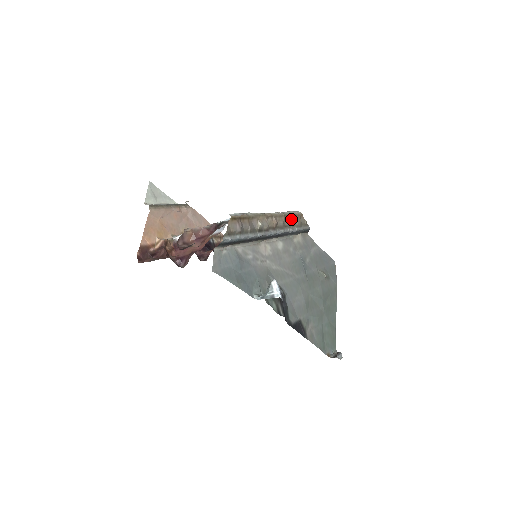
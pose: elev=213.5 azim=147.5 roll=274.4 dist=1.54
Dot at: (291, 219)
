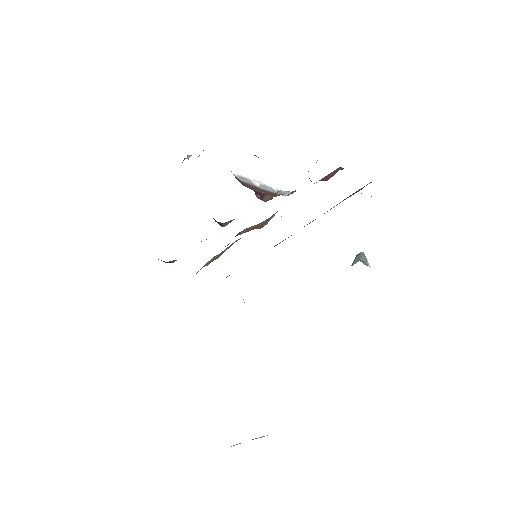
Dot at: occluded
